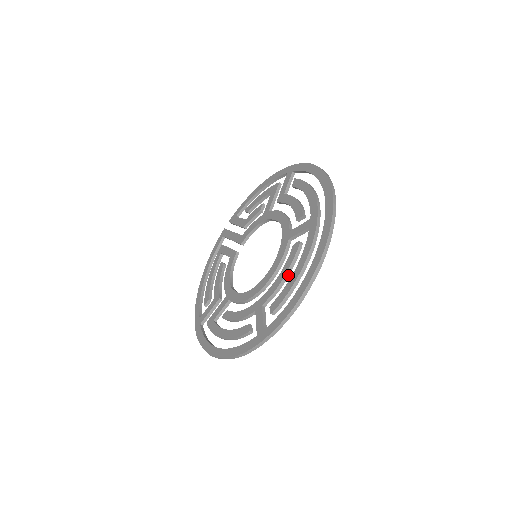
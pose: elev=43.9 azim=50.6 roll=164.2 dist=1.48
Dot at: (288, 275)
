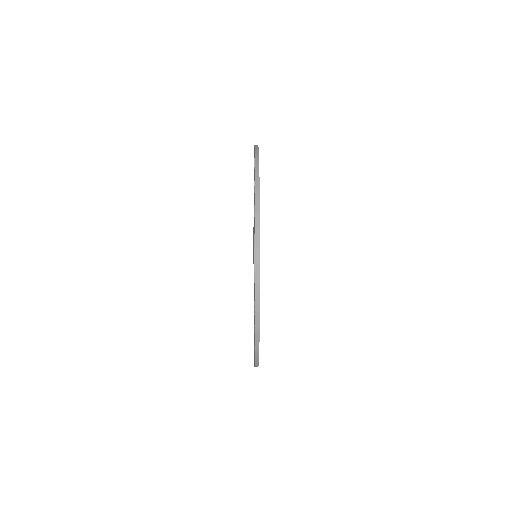
Dot at: occluded
